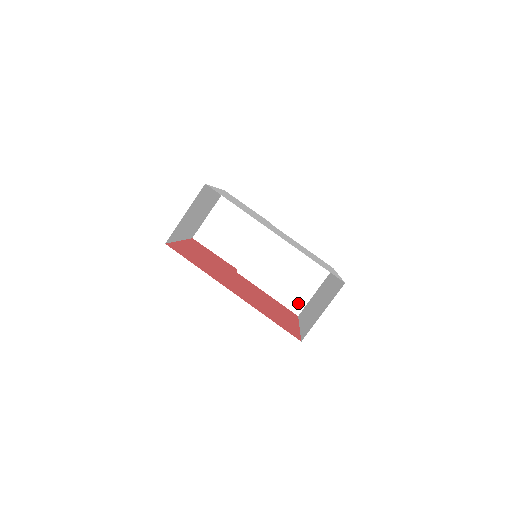
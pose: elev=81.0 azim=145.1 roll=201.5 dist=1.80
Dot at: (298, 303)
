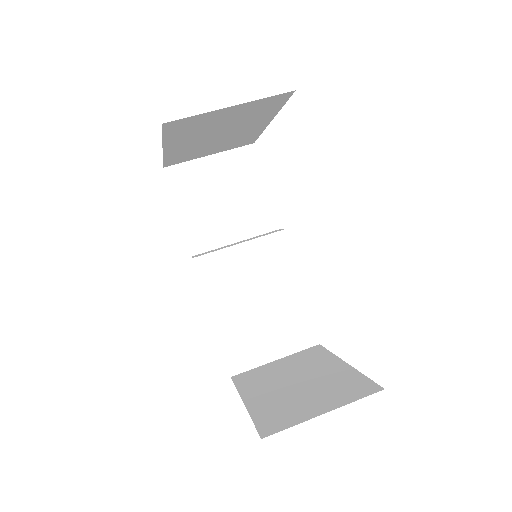
Dot at: (244, 359)
